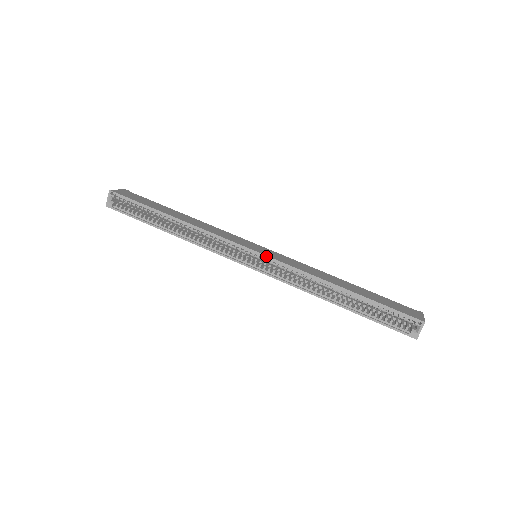
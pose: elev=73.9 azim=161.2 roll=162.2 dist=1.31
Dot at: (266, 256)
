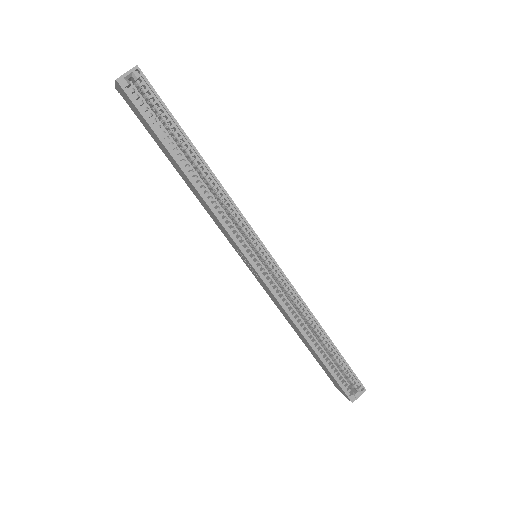
Dot at: (278, 265)
